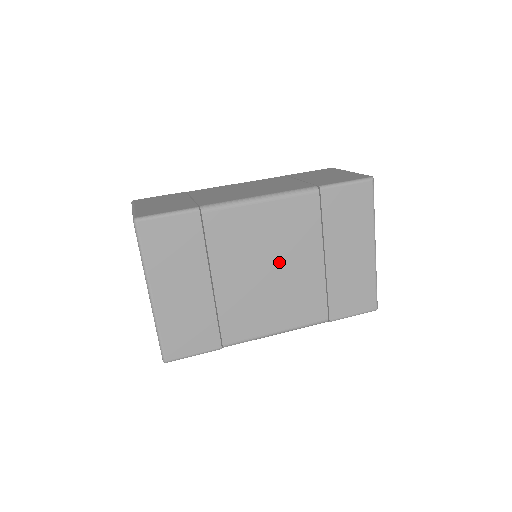
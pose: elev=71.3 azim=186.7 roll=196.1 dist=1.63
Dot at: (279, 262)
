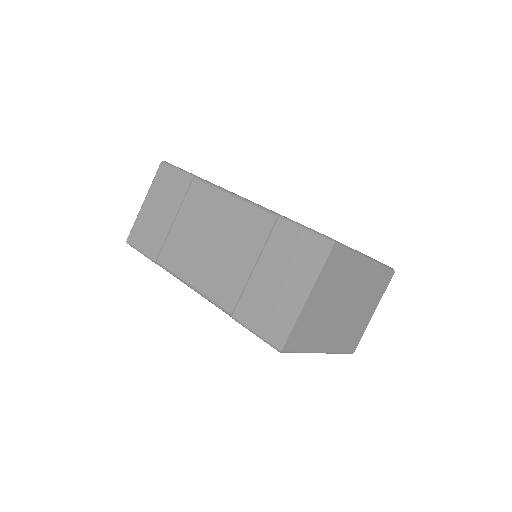
Dot at: occluded
